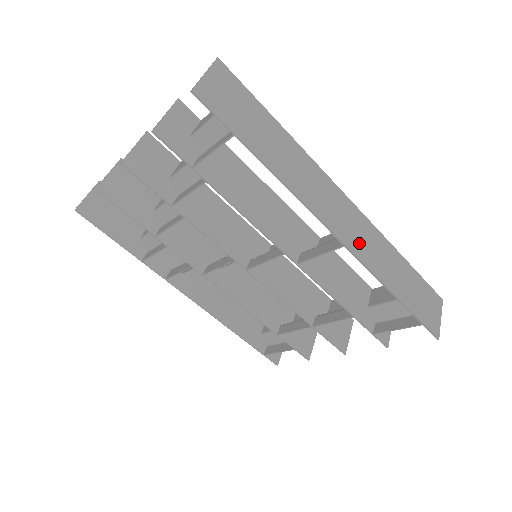
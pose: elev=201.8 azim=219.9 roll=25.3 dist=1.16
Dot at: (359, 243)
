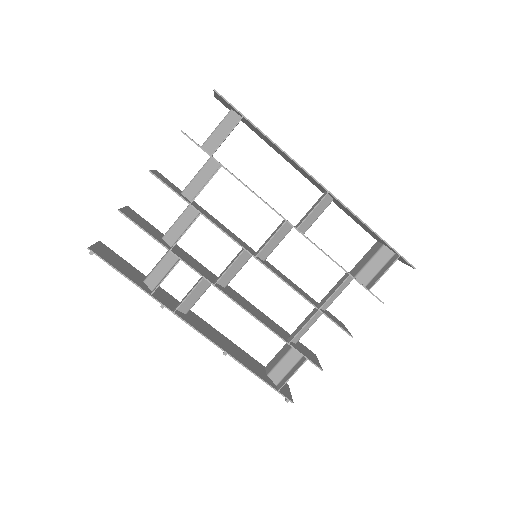
Dot at: occluded
